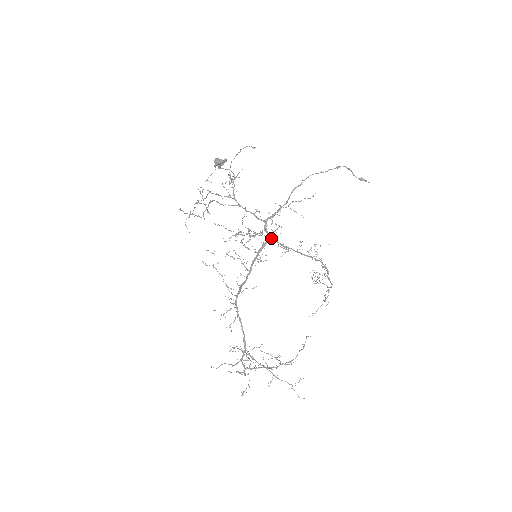
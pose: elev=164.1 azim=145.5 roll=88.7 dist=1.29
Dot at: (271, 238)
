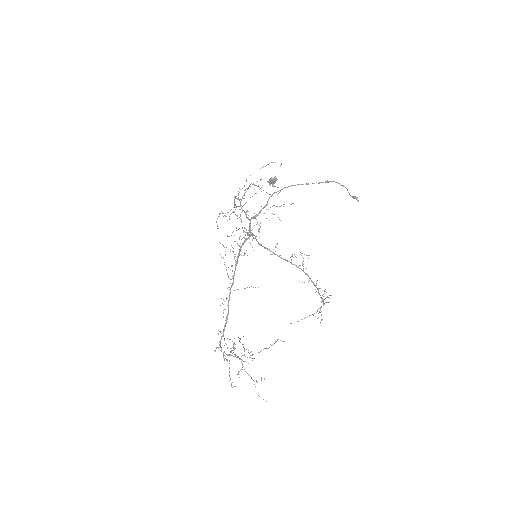
Dot at: (252, 236)
